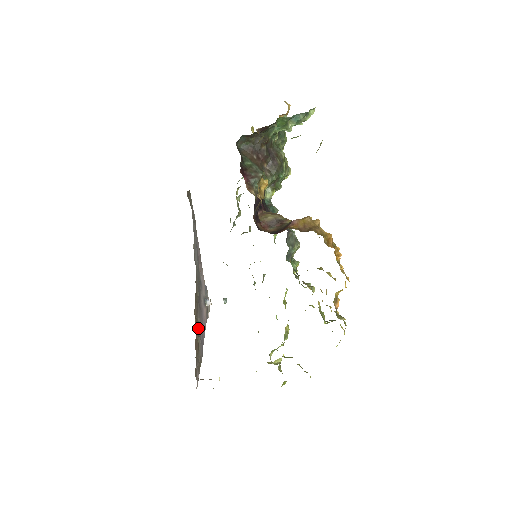
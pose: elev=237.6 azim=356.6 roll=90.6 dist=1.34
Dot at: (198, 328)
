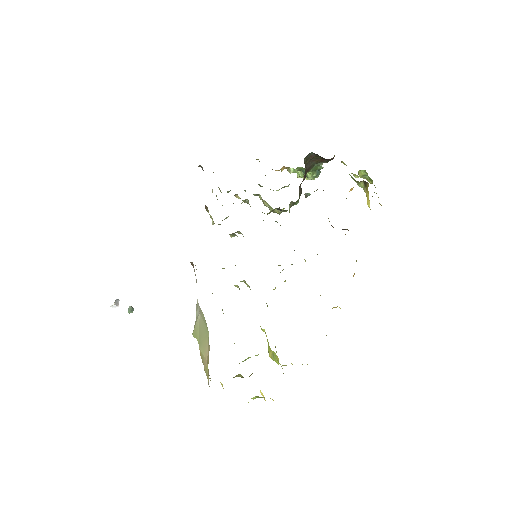
Dot at: occluded
